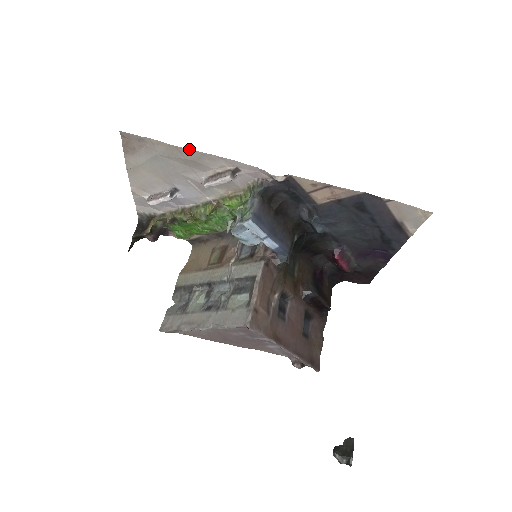
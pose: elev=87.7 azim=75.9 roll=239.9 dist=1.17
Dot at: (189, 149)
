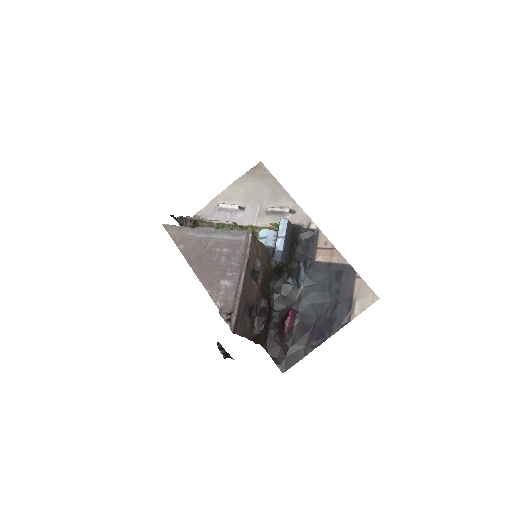
Dot at: occluded
